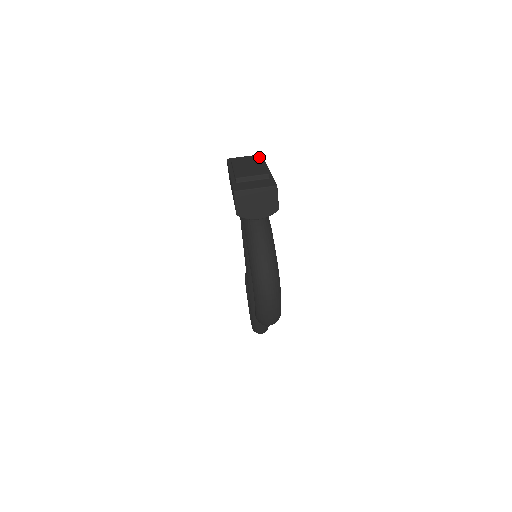
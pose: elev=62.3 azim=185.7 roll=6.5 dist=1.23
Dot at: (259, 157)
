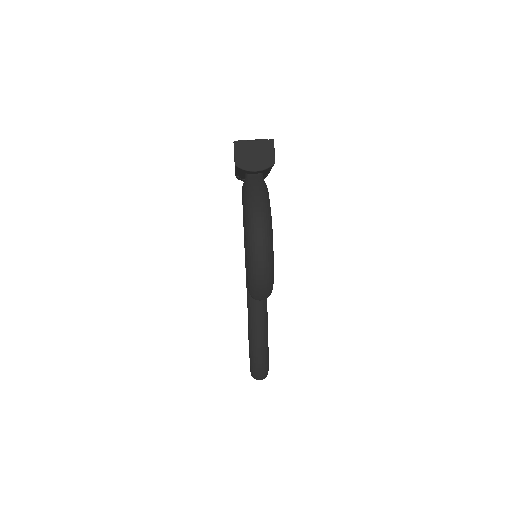
Dot at: occluded
